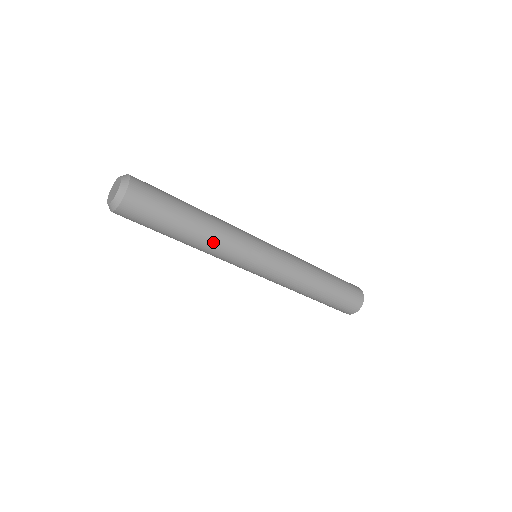
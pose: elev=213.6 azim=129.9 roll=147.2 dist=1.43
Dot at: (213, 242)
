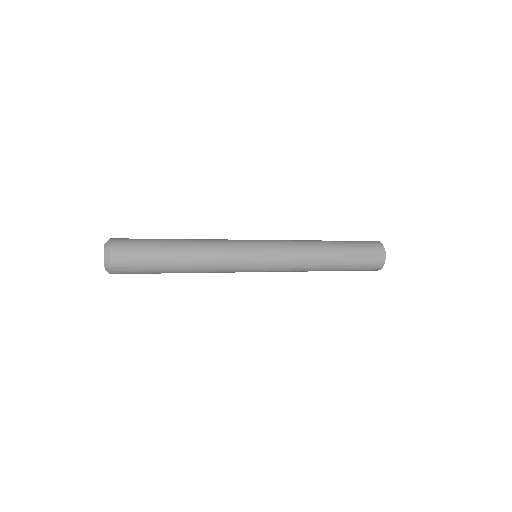
Dot at: (205, 264)
